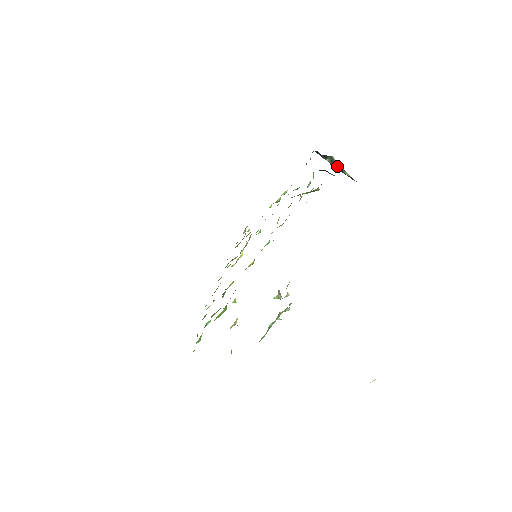
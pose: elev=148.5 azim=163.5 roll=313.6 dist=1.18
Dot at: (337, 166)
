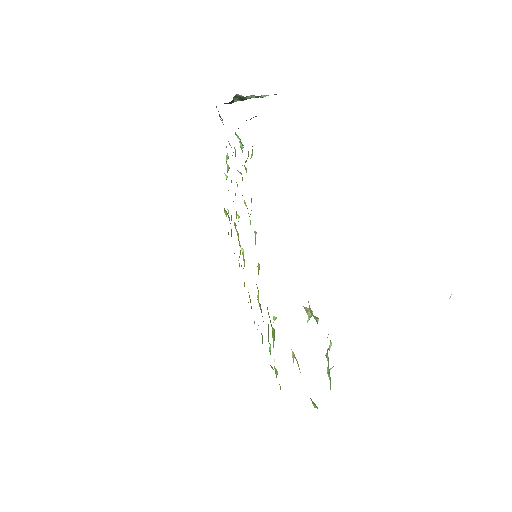
Dot at: occluded
